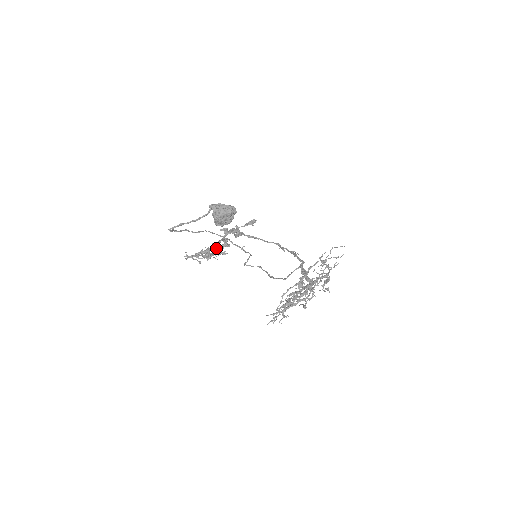
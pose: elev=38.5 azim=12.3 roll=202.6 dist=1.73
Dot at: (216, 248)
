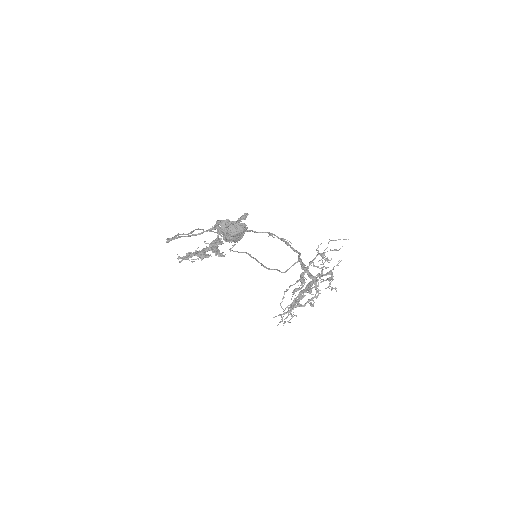
Dot at: (214, 251)
